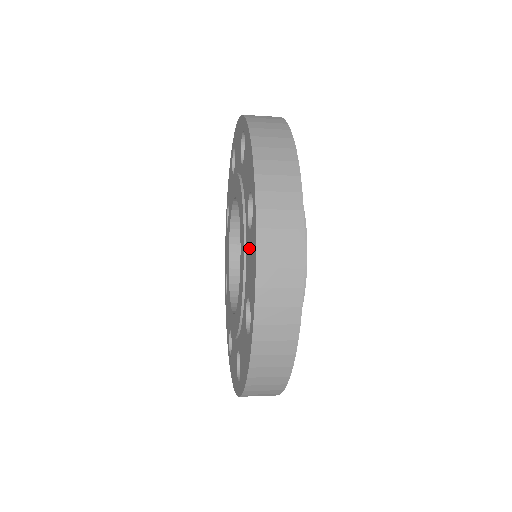
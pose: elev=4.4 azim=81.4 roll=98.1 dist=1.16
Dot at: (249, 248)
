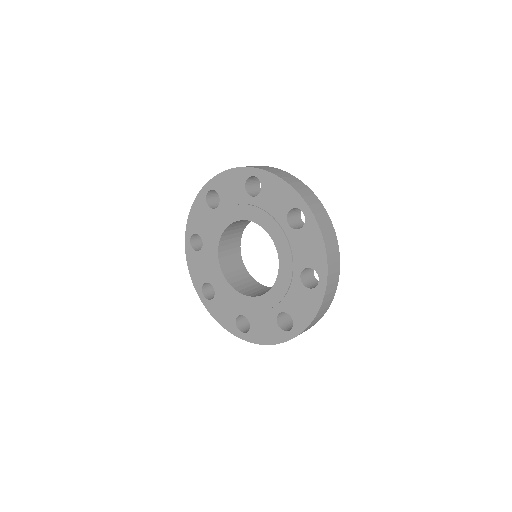
Dot at: (301, 240)
